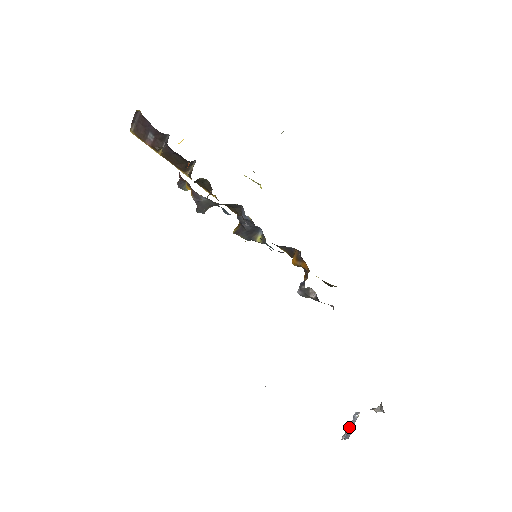
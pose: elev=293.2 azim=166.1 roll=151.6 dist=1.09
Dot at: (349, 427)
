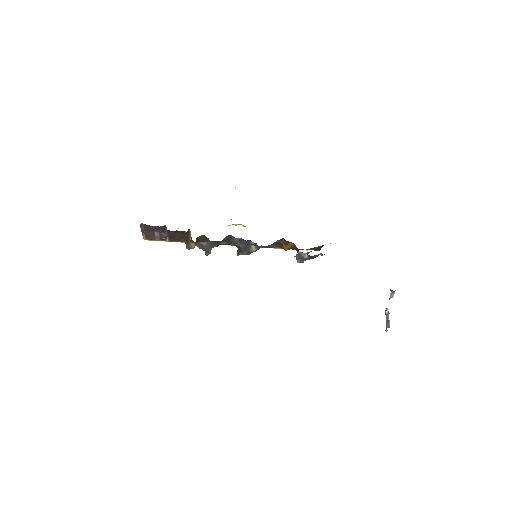
Dot at: occluded
